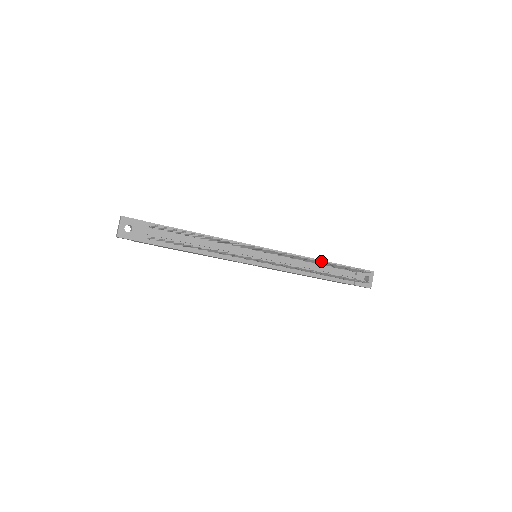
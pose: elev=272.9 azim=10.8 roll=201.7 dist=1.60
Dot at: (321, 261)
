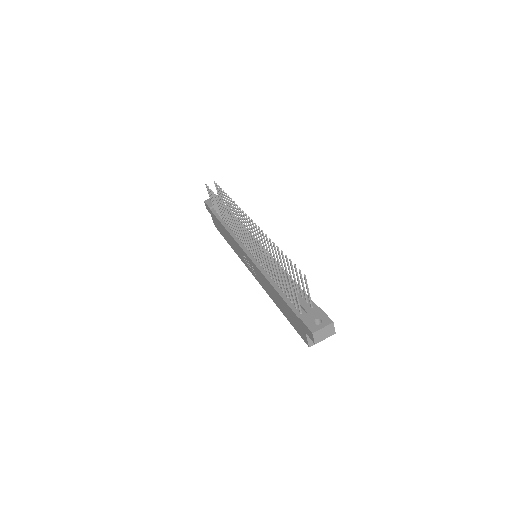
Dot at: (274, 244)
